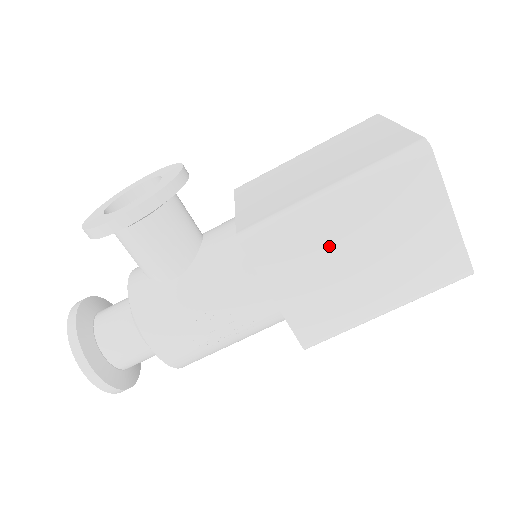
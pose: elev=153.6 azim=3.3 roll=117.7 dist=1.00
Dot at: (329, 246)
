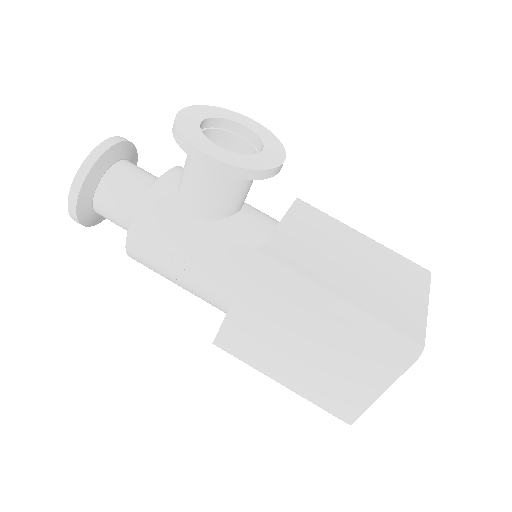
Dot at: (298, 324)
